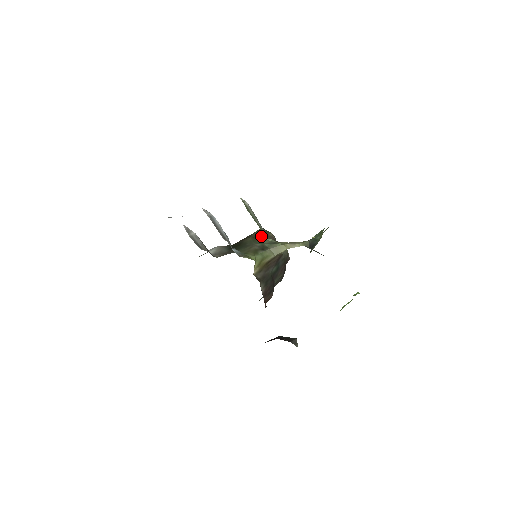
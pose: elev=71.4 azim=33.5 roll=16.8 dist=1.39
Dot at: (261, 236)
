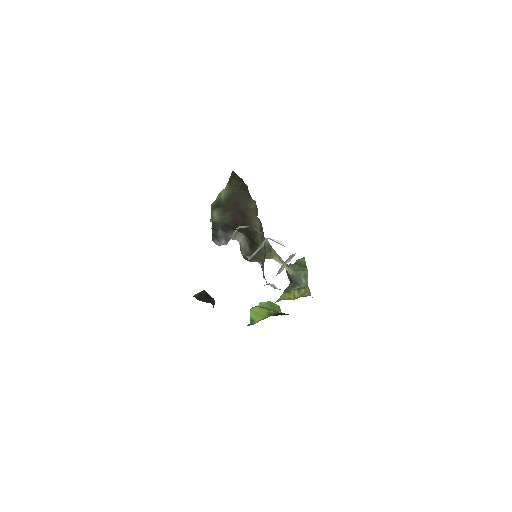
Dot at: occluded
